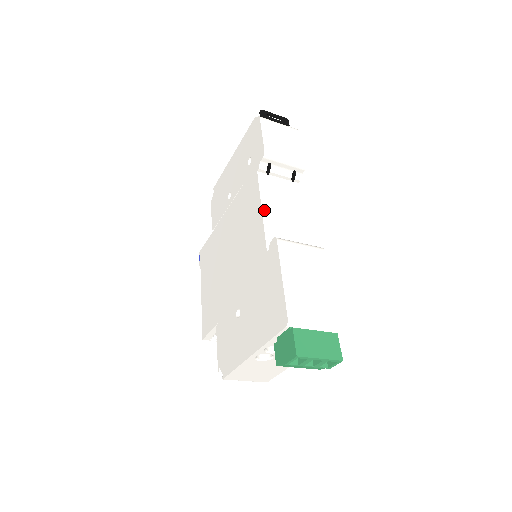
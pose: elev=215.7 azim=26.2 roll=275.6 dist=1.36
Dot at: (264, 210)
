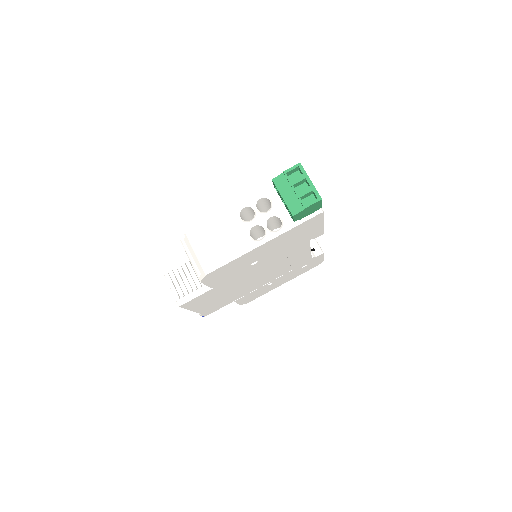
Dot at: occluded
